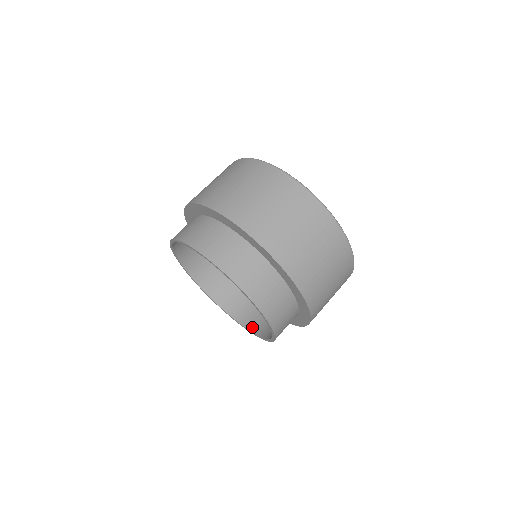
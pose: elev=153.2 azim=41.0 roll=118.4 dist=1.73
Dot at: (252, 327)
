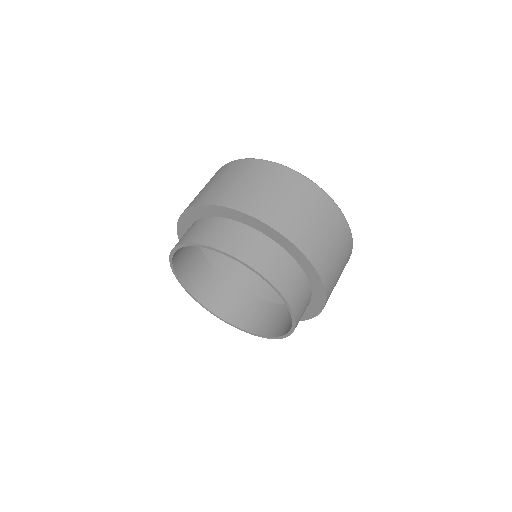
Dot at: (251, 328)
